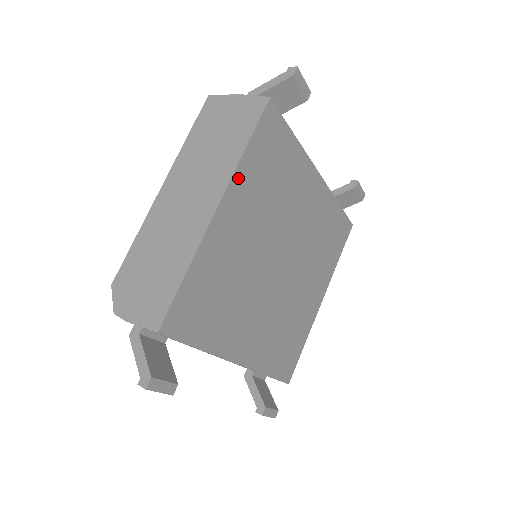
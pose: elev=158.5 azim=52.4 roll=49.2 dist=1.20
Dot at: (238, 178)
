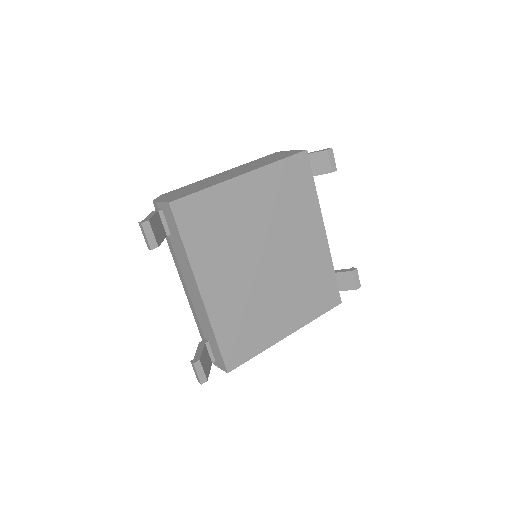
Dot at: (265, 172)
